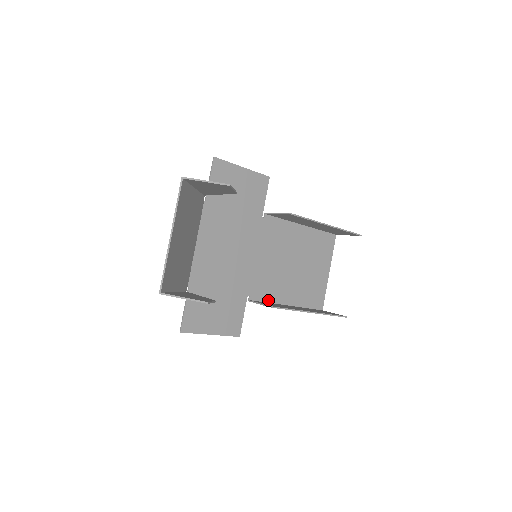
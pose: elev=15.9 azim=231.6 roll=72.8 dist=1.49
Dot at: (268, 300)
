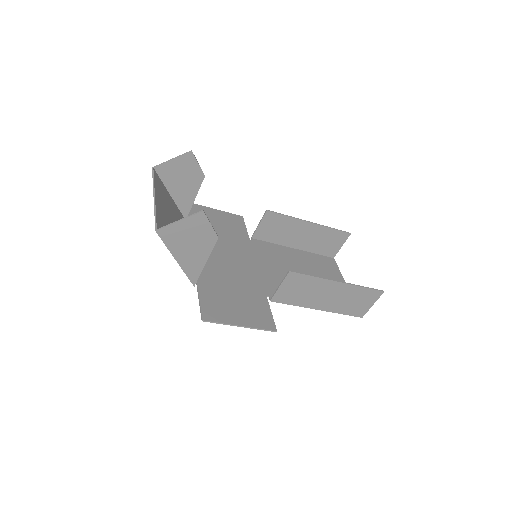
Dot at: (292, 302)
